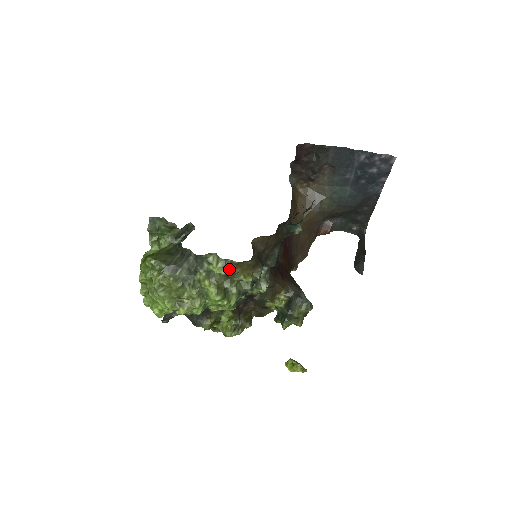
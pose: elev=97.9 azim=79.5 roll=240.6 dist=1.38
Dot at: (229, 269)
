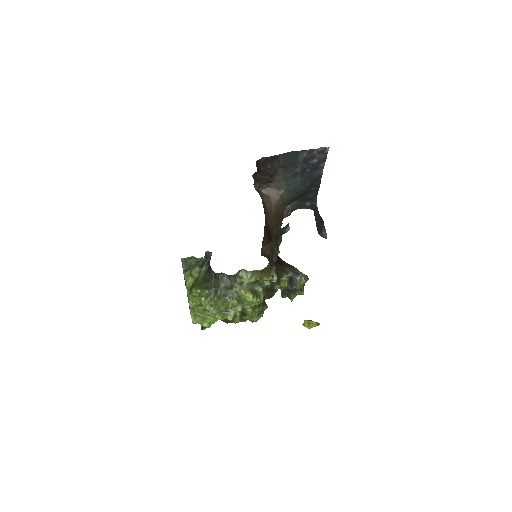
Dot at: (256, 277)
